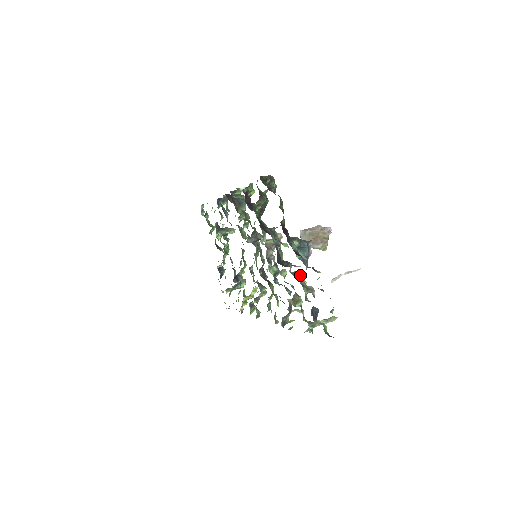
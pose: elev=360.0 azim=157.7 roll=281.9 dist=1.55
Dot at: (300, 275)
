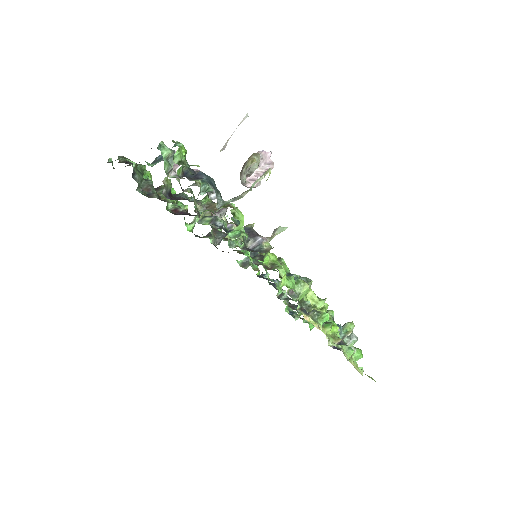
Dot at: occluded
